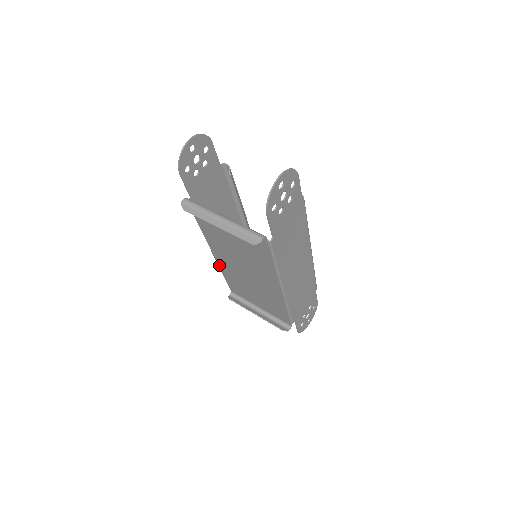
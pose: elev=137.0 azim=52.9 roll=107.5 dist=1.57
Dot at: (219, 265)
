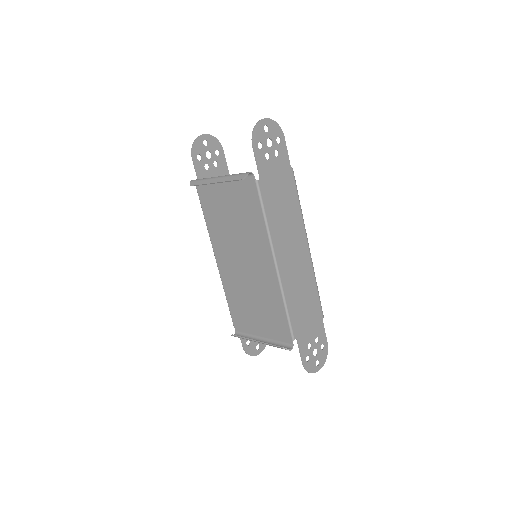
Dot at: (223, 282)
